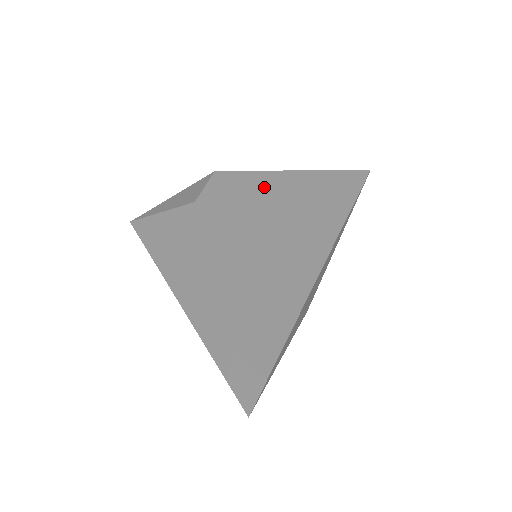
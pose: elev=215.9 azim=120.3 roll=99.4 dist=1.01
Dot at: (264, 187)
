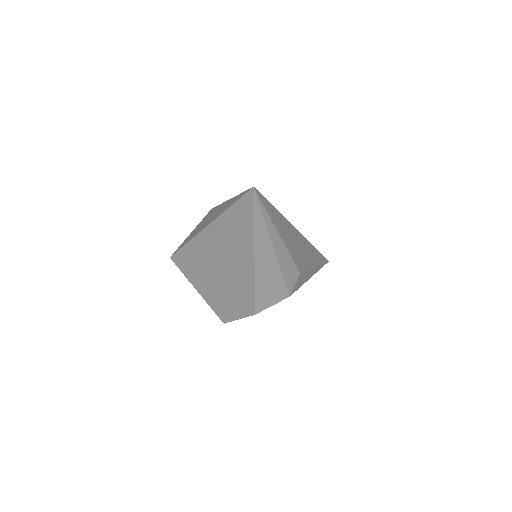
Dot at: occluded
